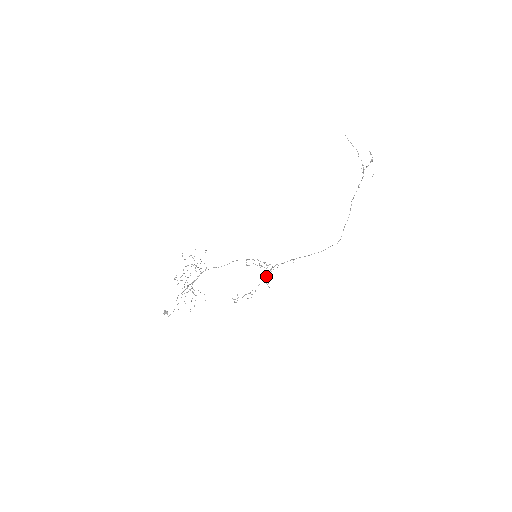
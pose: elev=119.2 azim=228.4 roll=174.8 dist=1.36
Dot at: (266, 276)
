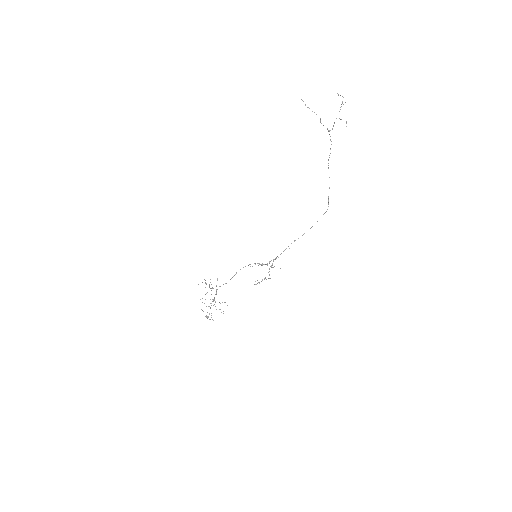
Dot at: (272, 265)
